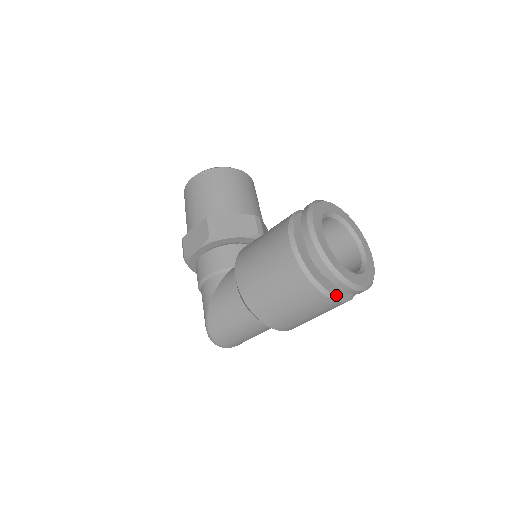
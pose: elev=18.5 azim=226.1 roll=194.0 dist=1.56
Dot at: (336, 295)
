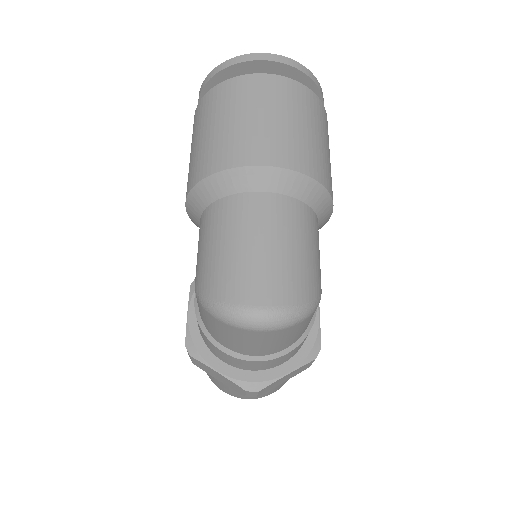
Dot at: (256, 75)
